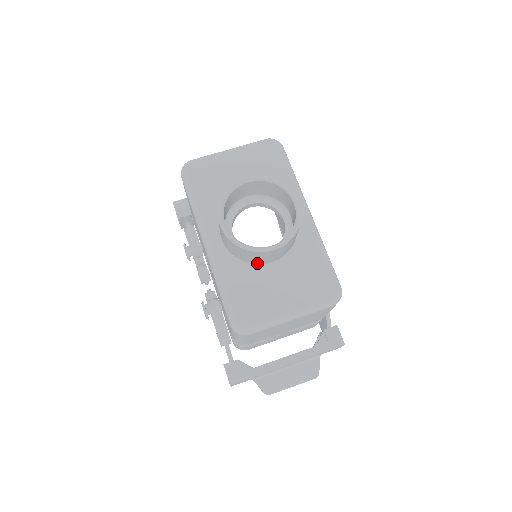
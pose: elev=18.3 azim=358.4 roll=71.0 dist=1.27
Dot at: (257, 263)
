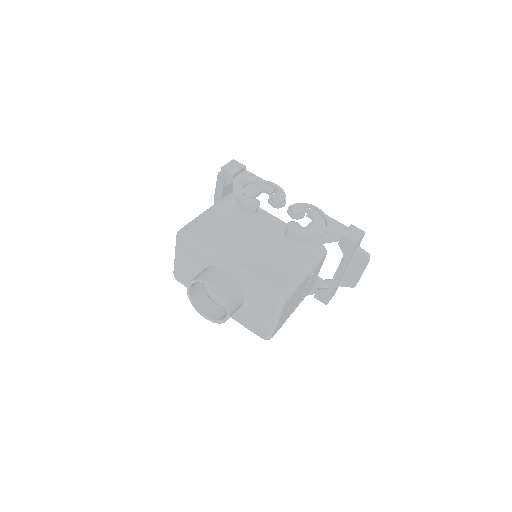
Dot at: (239, 308)
